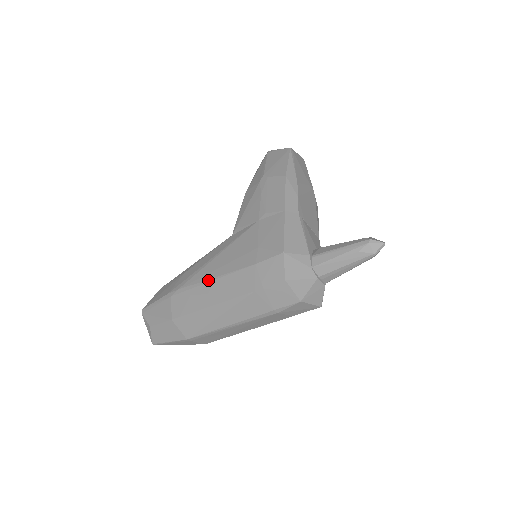
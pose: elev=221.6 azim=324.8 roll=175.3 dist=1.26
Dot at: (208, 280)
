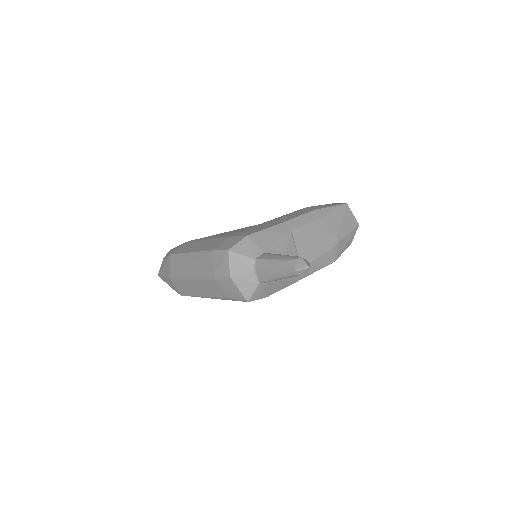
Dot at: (205, 239)
